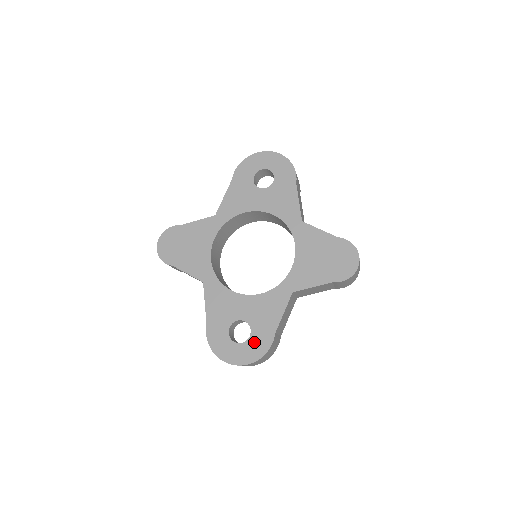
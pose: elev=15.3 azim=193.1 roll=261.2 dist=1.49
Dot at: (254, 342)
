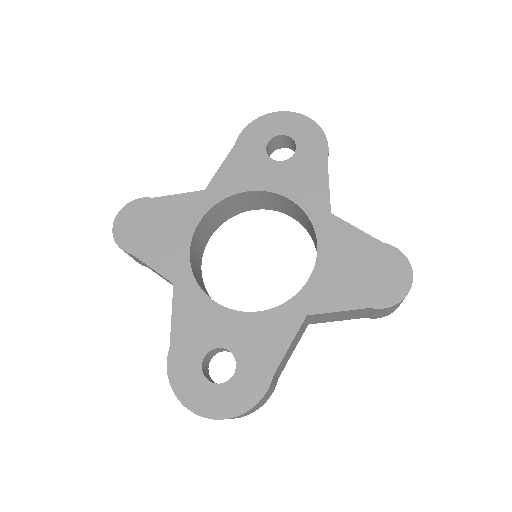
Dot at: (239, 385)
